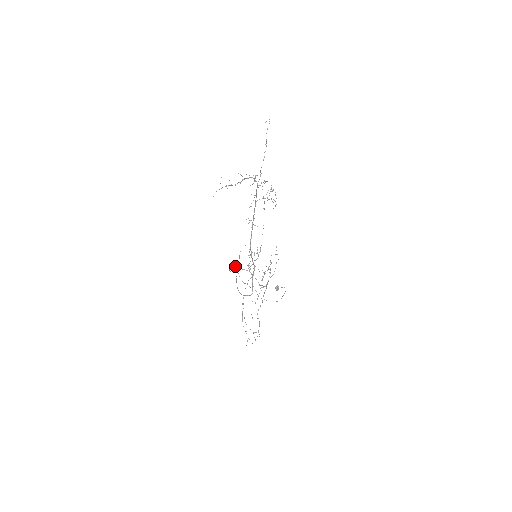
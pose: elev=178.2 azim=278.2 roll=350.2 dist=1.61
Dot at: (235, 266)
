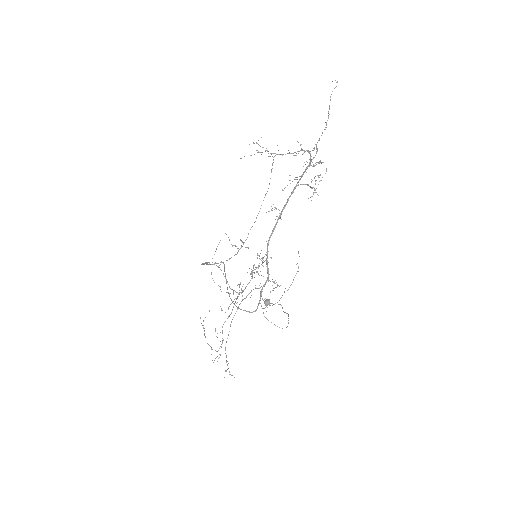
Dot at: (222, 262)
